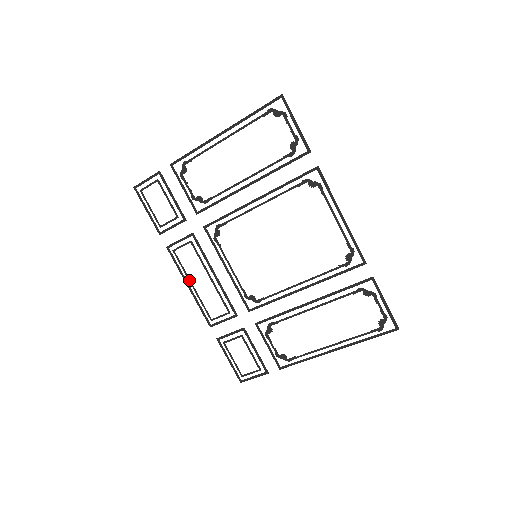
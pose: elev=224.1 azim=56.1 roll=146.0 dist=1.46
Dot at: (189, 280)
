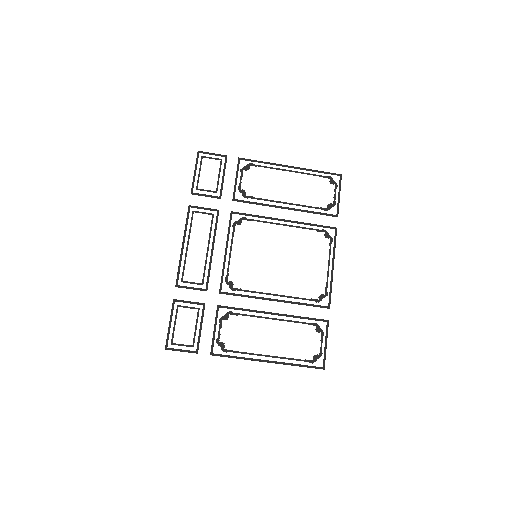
Dot at: (188, 240)
